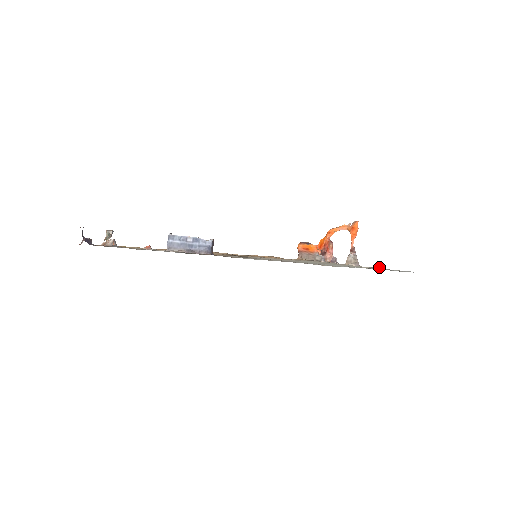
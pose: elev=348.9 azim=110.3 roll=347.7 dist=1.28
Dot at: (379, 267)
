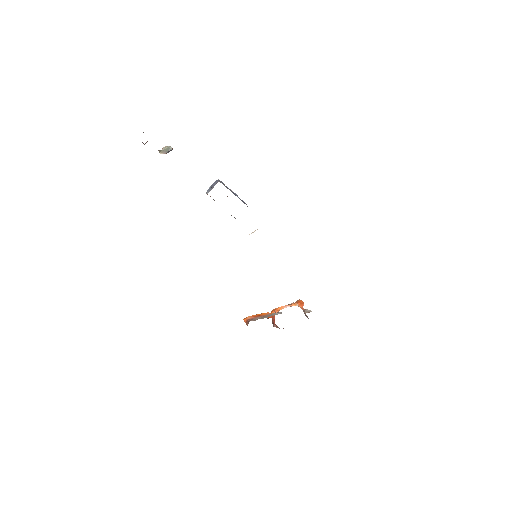
Dot at: occluded
